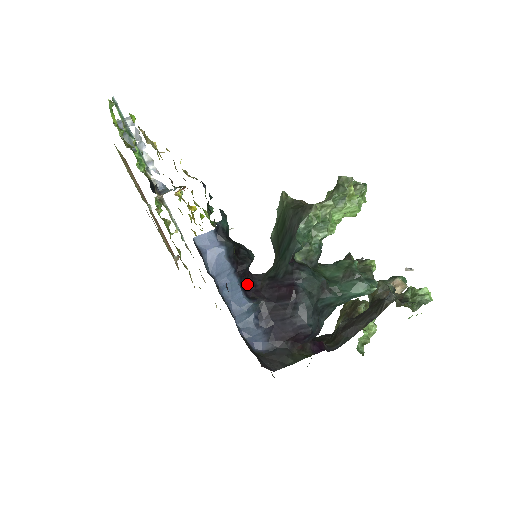
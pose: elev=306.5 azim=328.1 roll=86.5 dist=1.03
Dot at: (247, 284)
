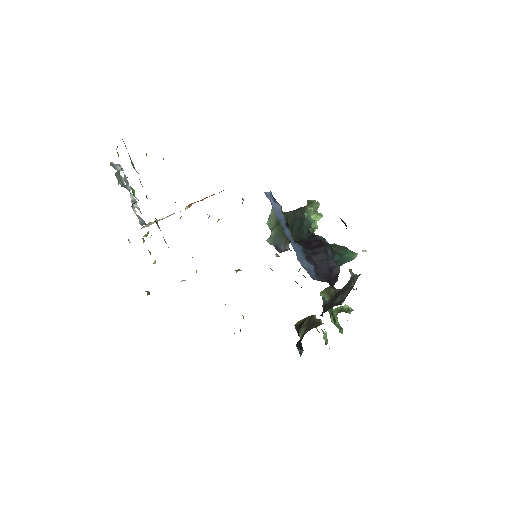
Dot at: occluded
